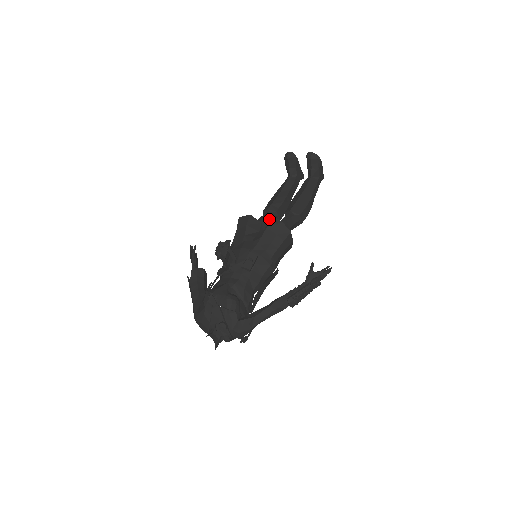
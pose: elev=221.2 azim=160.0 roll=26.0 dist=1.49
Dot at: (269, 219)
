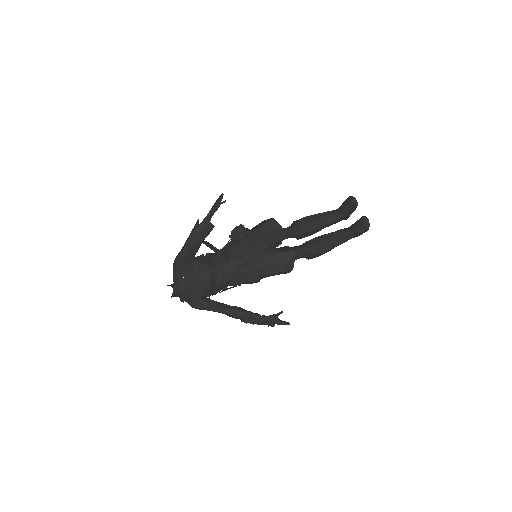
Dot at: (291, 235)
